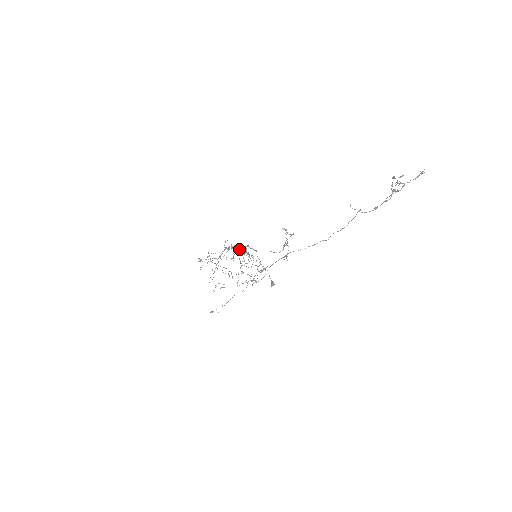
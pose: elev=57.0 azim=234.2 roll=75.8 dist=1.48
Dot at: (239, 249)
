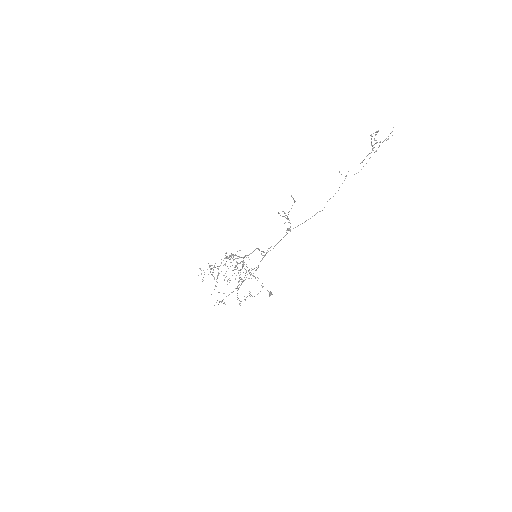
Dot at: (236, 265)
